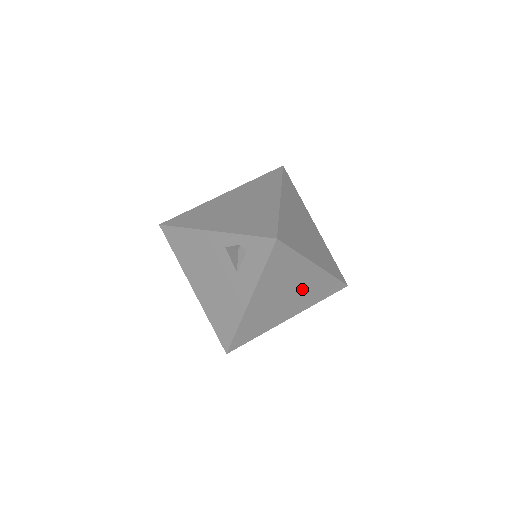
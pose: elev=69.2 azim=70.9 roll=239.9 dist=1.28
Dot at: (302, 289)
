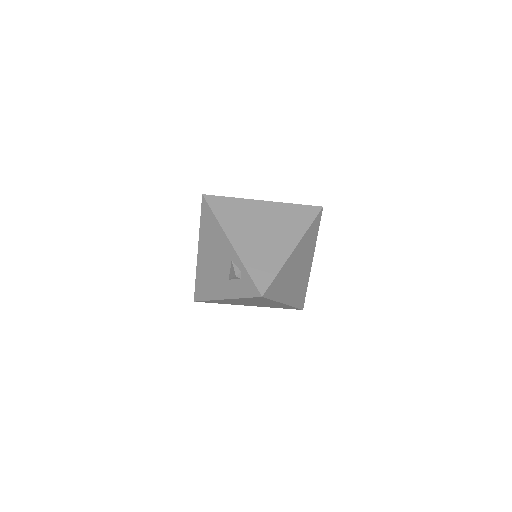
Dot at: (267, 304)
